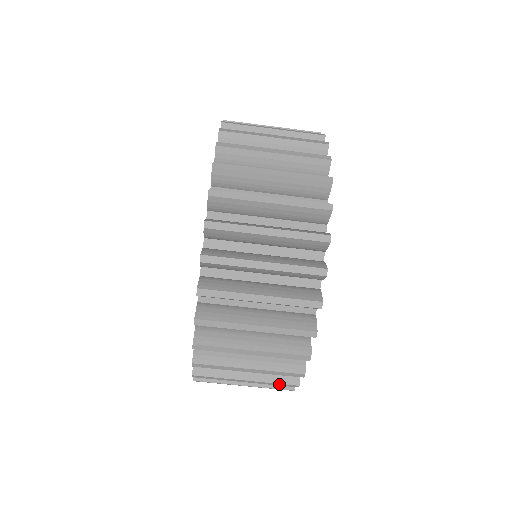
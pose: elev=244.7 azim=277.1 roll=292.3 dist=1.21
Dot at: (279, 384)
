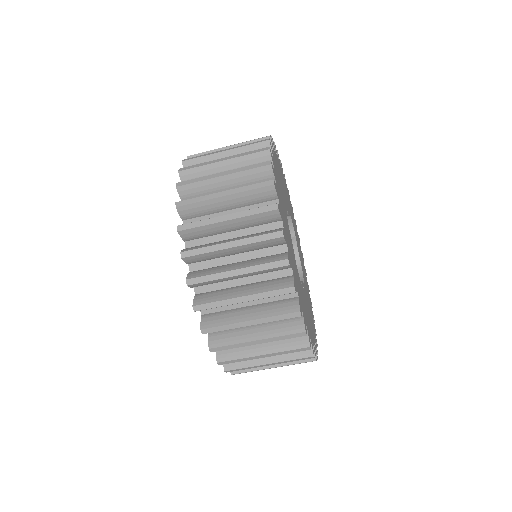
Dot at: (292, 351)
